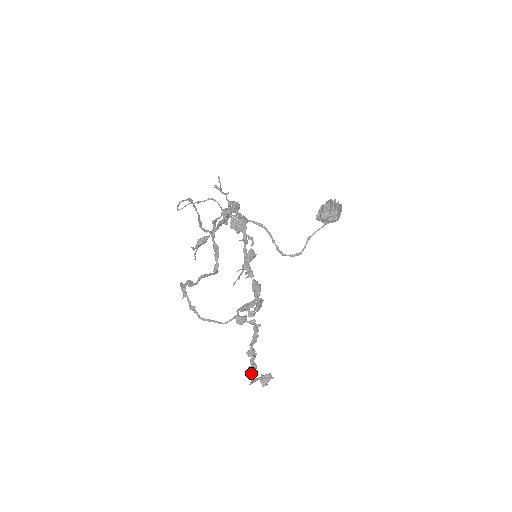
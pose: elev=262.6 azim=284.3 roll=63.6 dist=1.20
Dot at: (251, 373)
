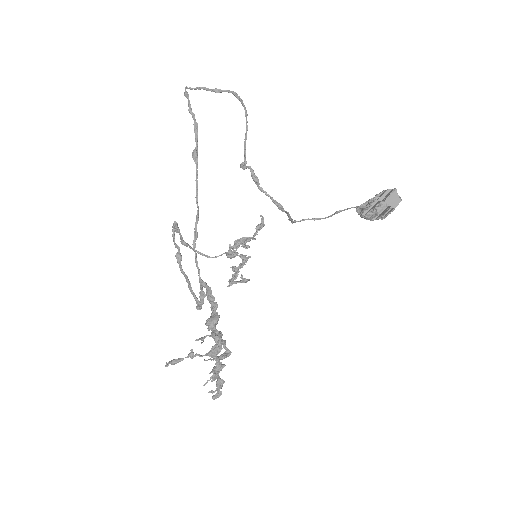
Dot at: (231, 281)
